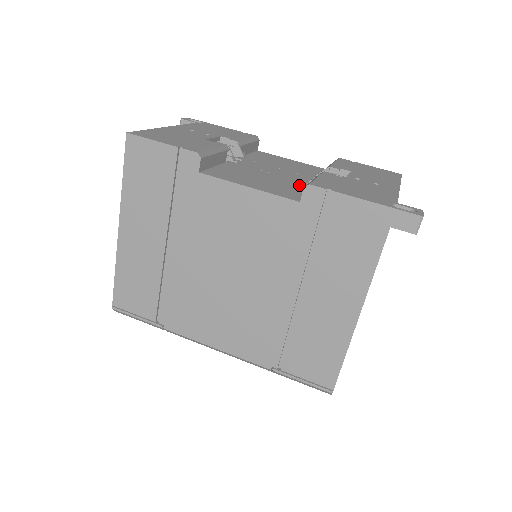
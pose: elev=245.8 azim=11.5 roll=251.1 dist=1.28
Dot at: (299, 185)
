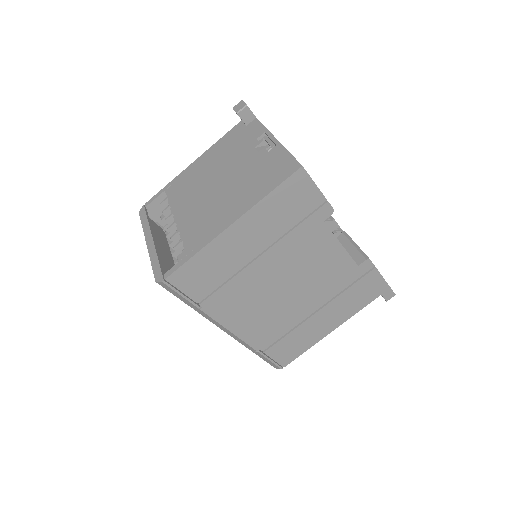
Dot at: occluded
